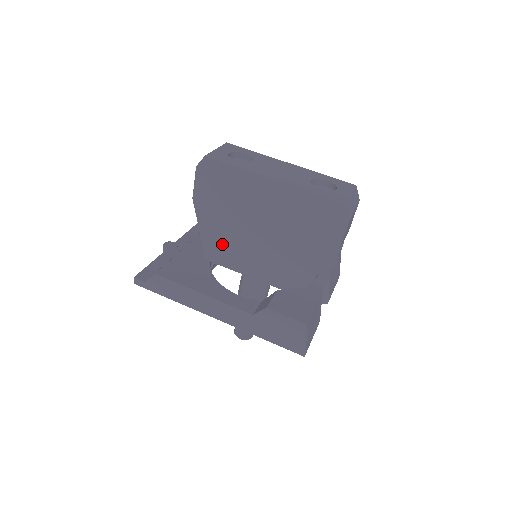
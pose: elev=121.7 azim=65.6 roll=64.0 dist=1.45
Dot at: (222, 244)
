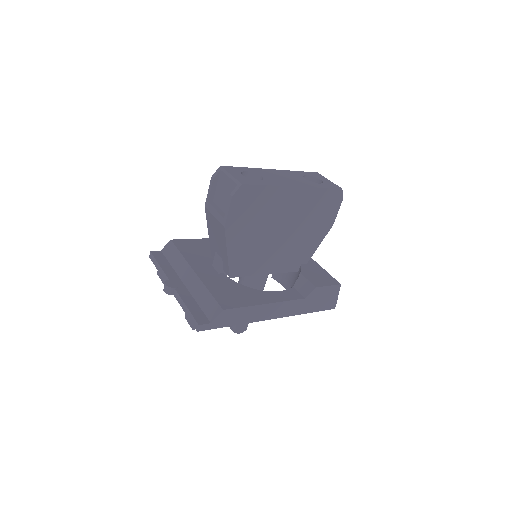
Dot at: (247, 257)
